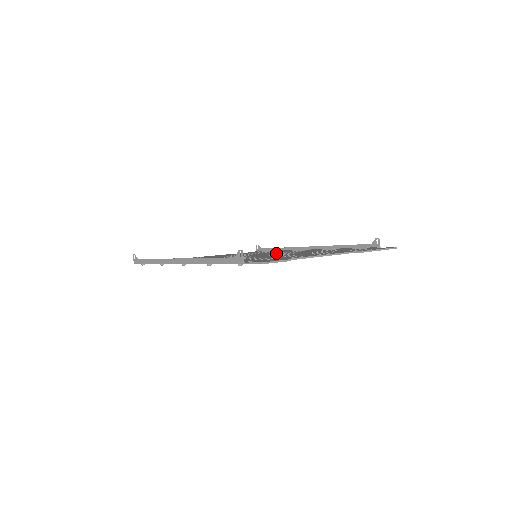
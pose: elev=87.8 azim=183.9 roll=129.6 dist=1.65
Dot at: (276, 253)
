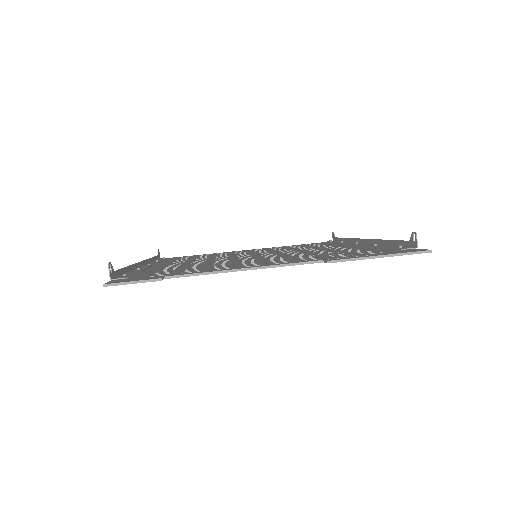
Dot at: (294, 251)
